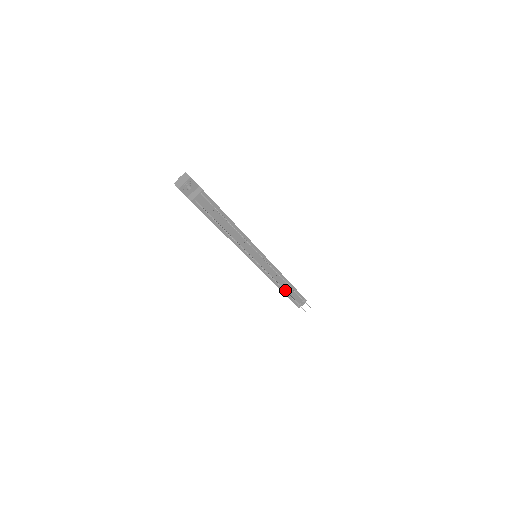
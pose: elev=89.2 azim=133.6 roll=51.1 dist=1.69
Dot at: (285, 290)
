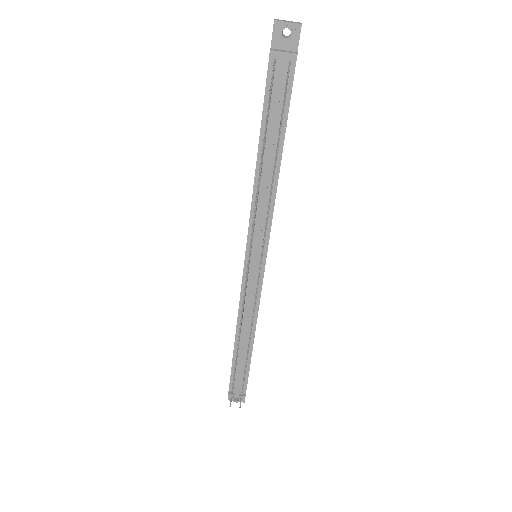
Dot at: (239, 346)
